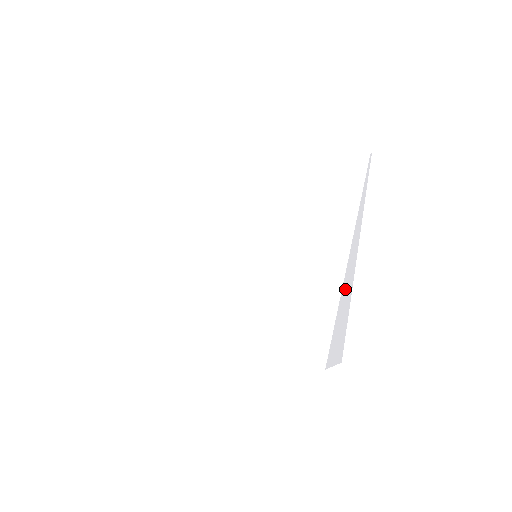
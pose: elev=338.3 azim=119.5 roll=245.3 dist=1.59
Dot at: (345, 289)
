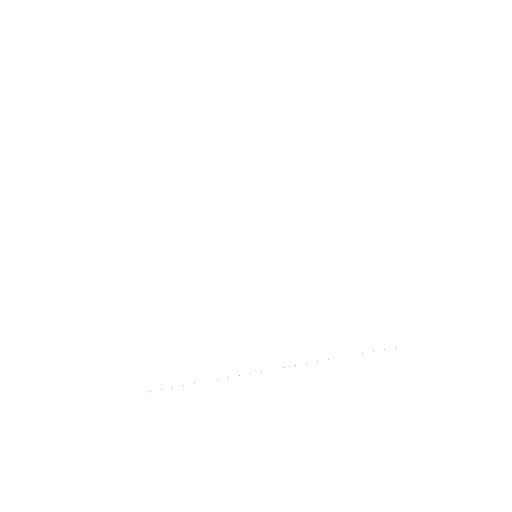
Dot at: occluded
